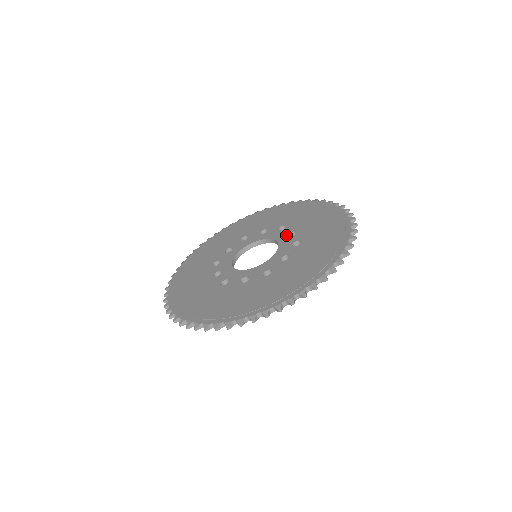
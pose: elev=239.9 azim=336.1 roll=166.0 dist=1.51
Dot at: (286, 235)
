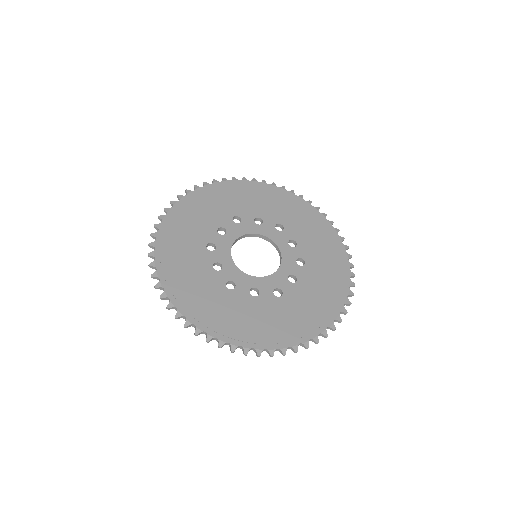
Dot at: (289, 273)
